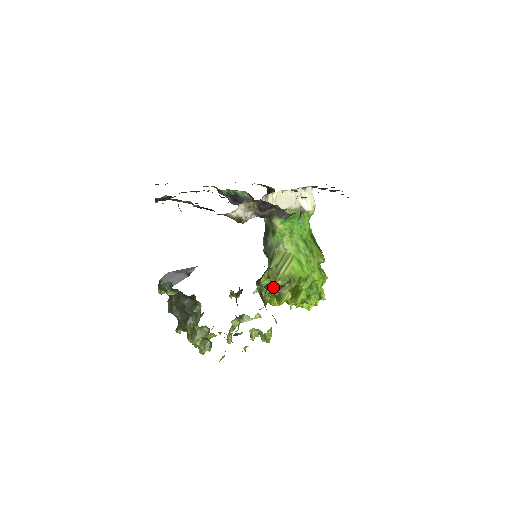
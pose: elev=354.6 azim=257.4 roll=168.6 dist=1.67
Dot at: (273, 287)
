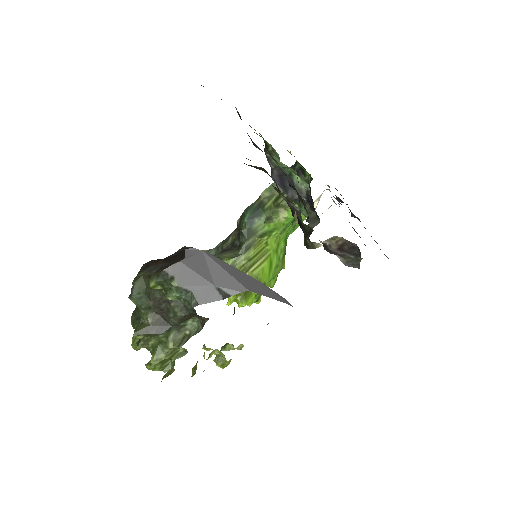
Dot at: occluded
